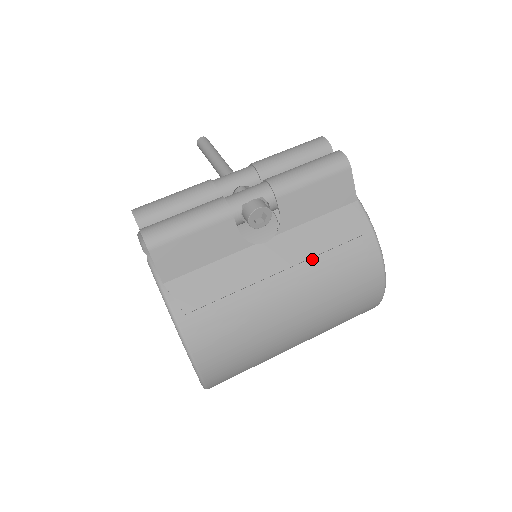
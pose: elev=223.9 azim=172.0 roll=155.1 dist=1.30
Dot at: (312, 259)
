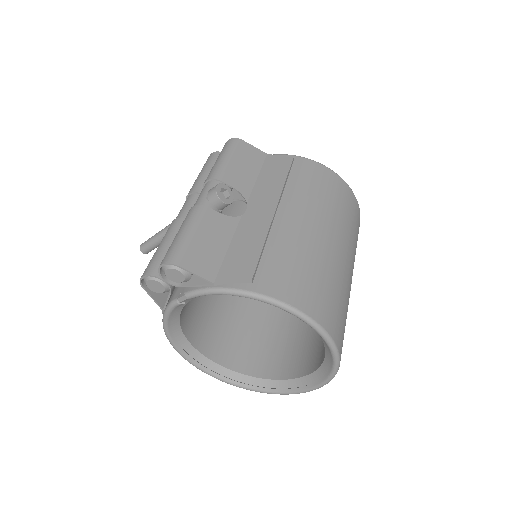
Dot at: (284, 192)
